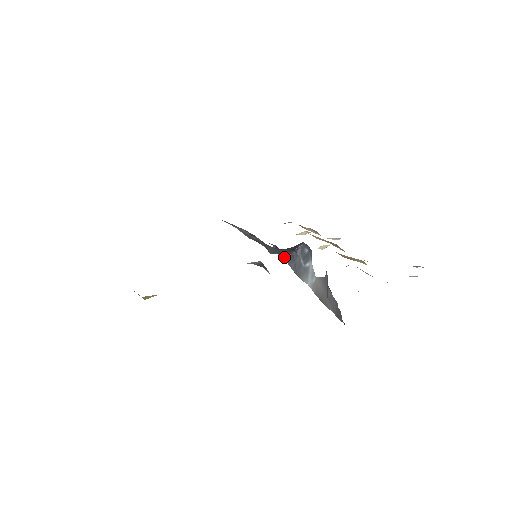
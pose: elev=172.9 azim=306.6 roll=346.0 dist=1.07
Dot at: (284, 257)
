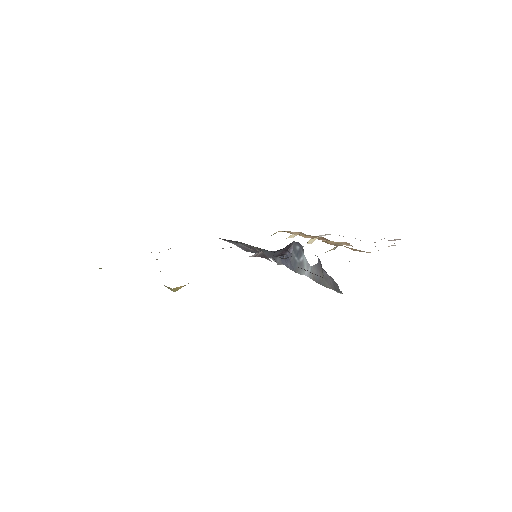
Dot at: (280, 261)
